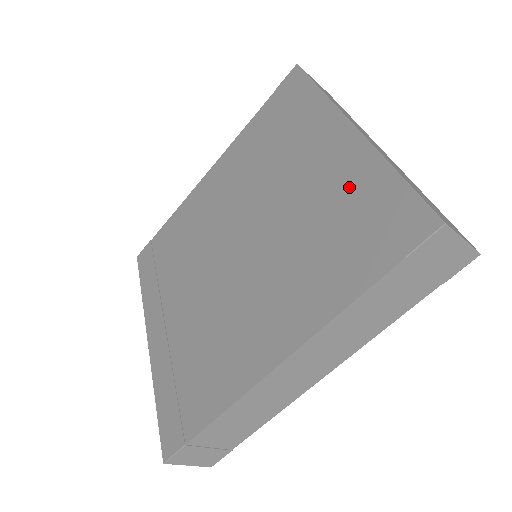
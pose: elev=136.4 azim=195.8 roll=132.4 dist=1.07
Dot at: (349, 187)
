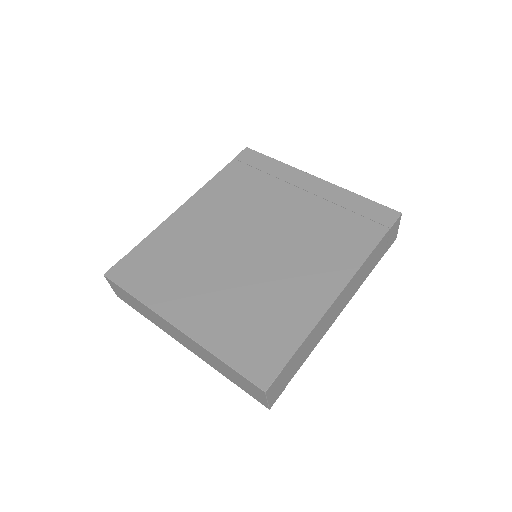
Dot at: (335, 204)
